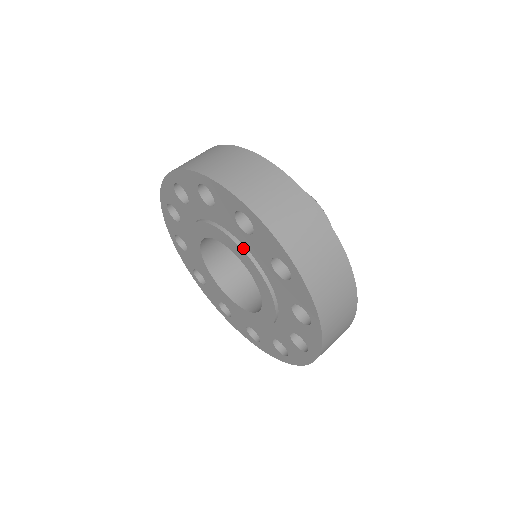
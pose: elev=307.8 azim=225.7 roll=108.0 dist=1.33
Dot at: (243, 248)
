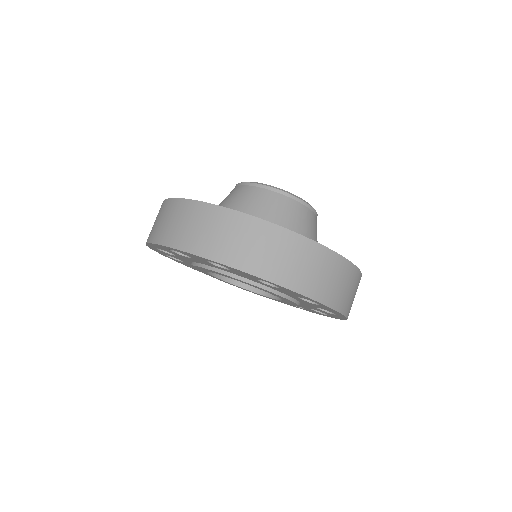
Dot at: (234, 276)
